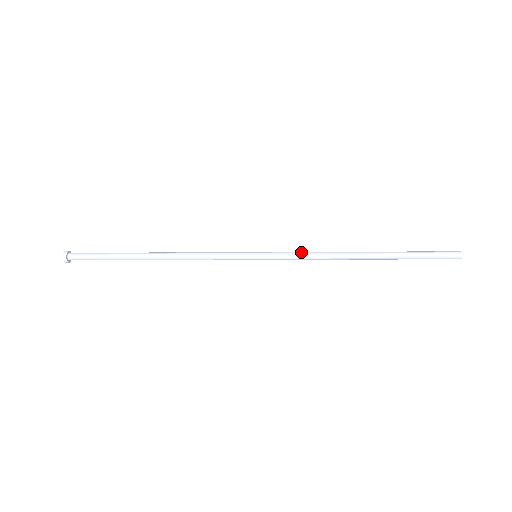
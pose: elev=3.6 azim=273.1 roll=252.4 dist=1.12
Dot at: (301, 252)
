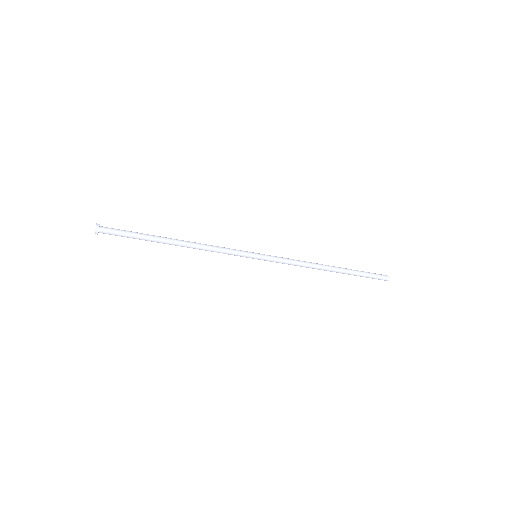
Dot at: (289, 259)
